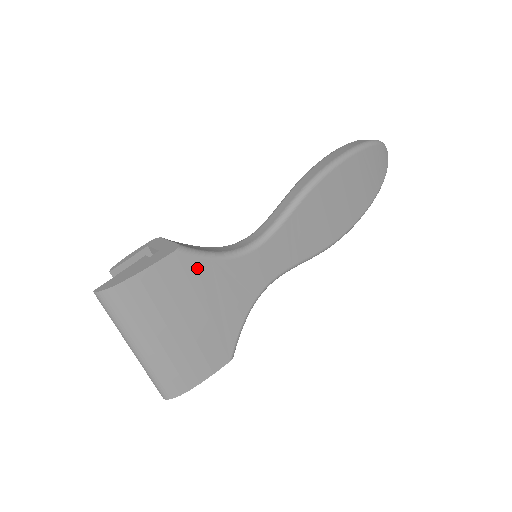
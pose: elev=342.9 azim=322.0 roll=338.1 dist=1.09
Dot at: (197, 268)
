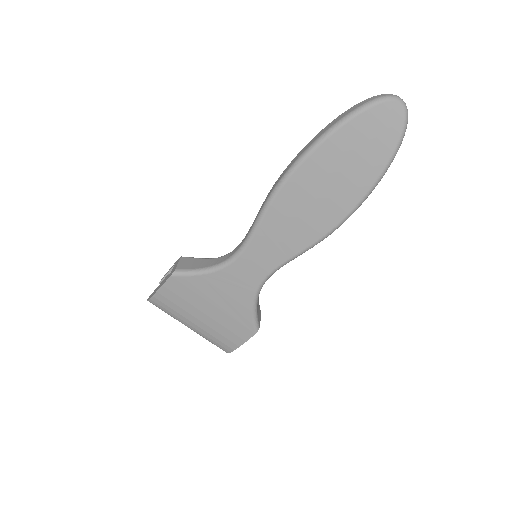
Dot at: (193, 282)
